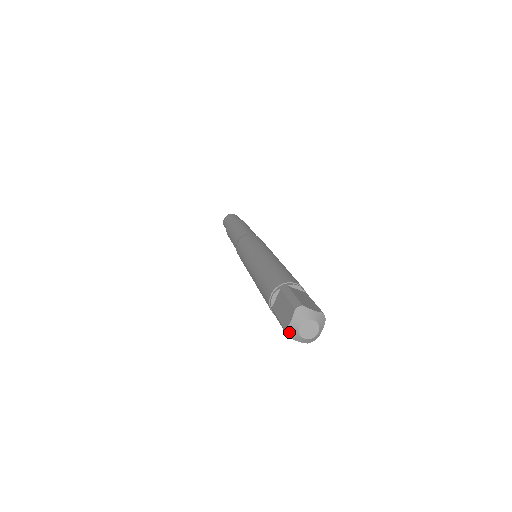
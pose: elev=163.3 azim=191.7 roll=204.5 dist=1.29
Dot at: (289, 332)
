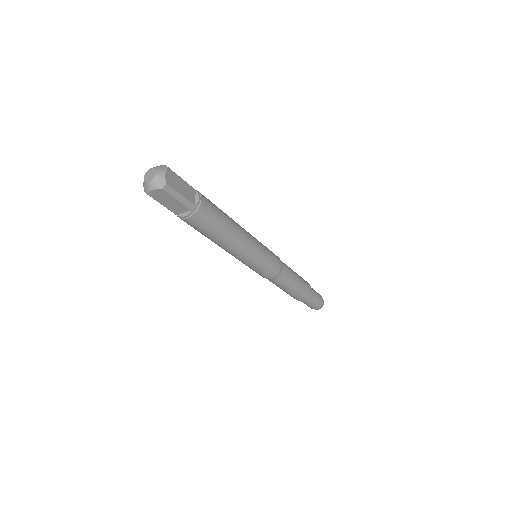
Dot at: (145, 190)
